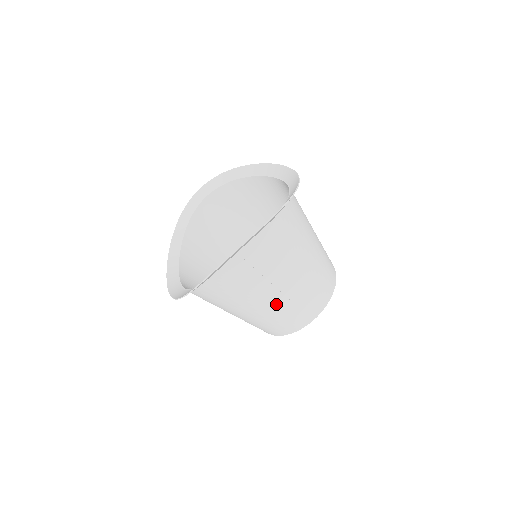
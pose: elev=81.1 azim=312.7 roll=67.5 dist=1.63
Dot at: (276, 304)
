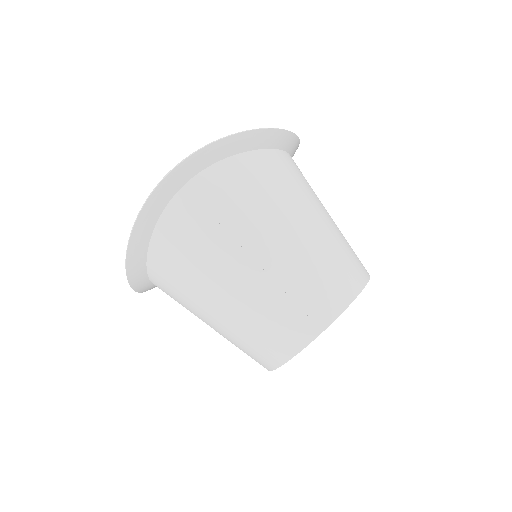
Dot at: (255, 287)
